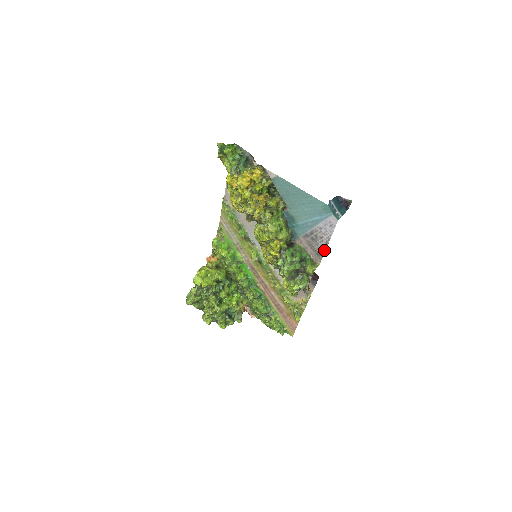
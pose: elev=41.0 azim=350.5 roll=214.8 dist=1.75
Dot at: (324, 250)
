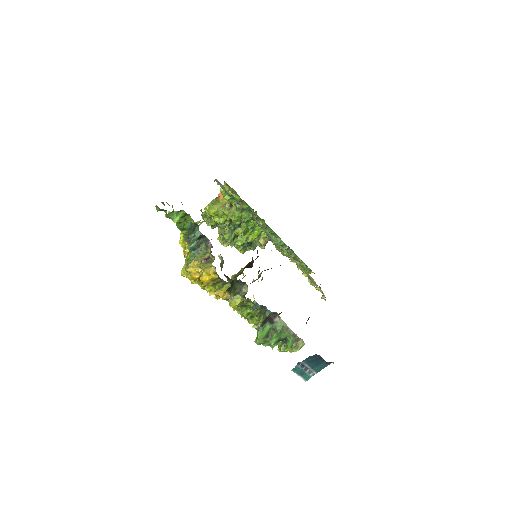
Dot at: occluded
